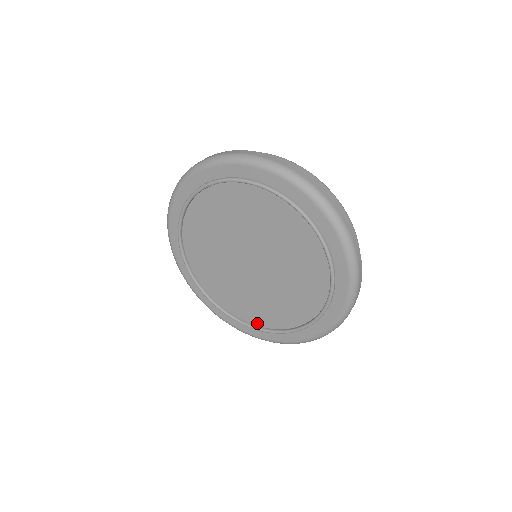
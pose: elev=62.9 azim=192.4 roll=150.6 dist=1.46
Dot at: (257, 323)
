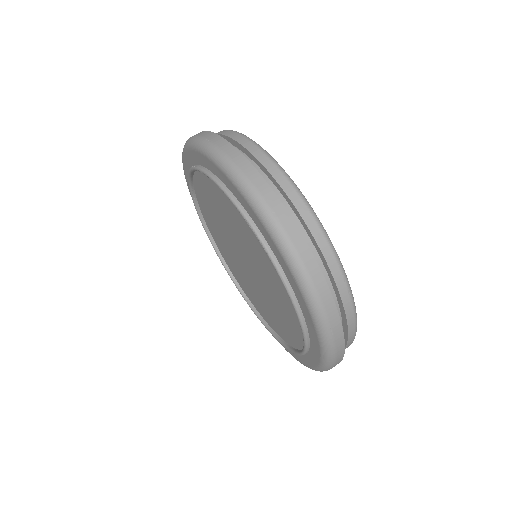
Dot at: (257, 308)
